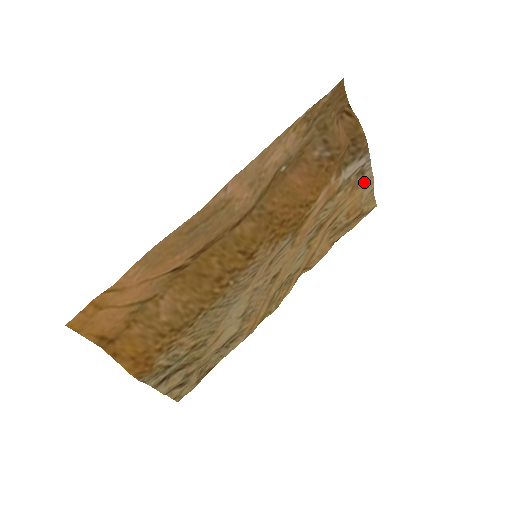
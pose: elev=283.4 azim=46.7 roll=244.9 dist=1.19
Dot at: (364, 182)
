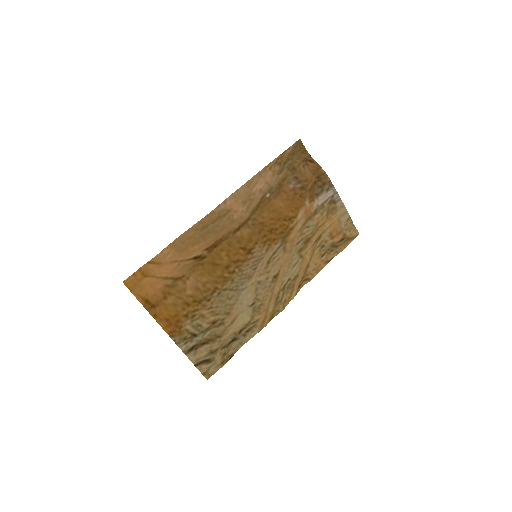
Dot at: (338, 210)
